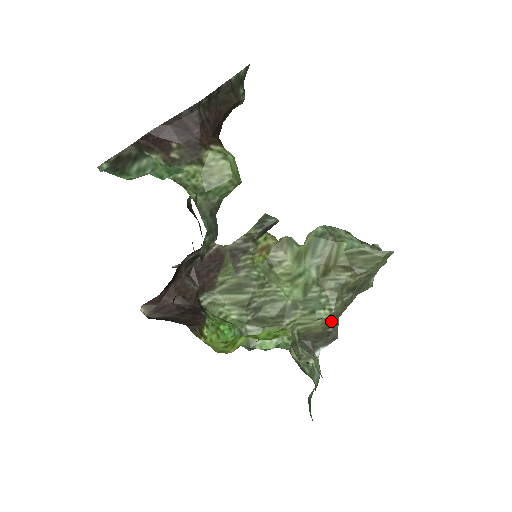
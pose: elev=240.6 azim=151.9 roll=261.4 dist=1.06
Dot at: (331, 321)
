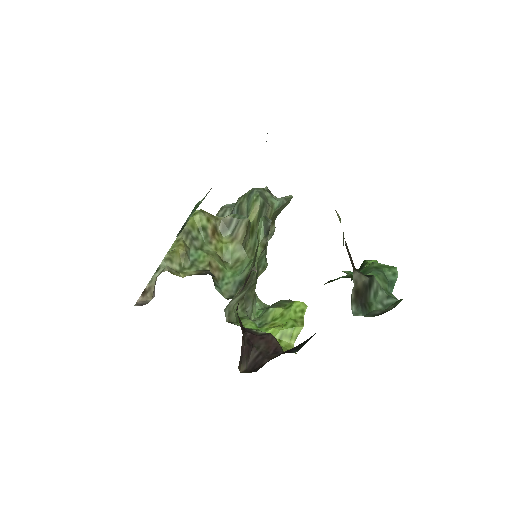
Dot at: occluded
